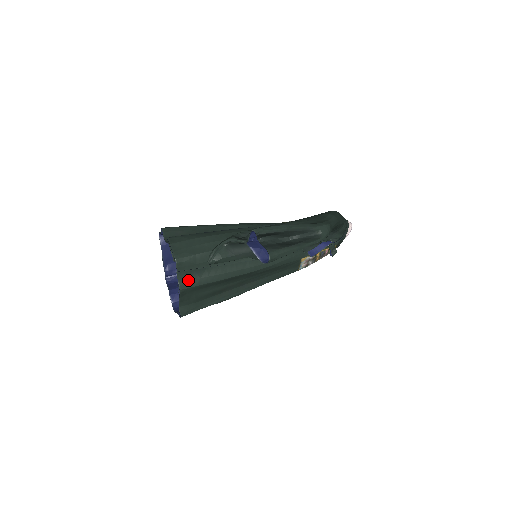
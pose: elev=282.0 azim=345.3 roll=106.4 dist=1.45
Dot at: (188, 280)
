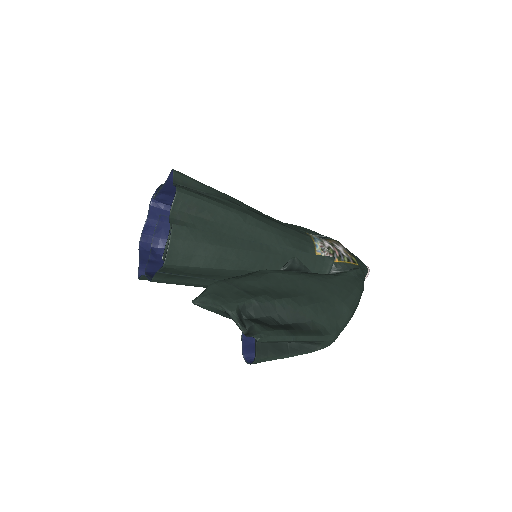
Dot at: (165, 279)
